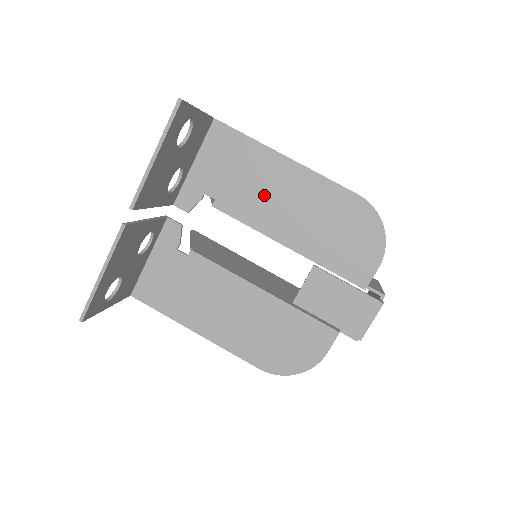
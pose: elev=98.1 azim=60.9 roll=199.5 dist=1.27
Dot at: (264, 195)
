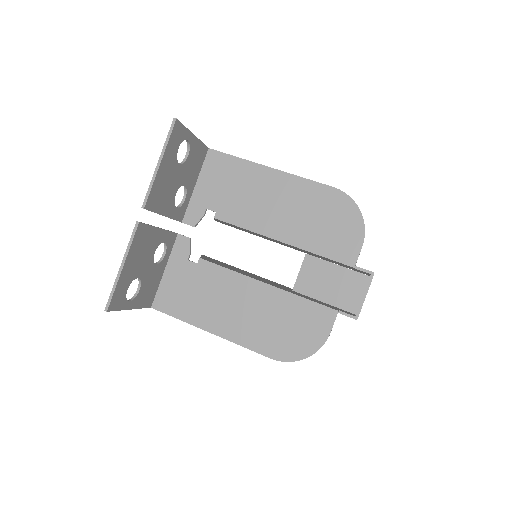
Dot at: (256, 201)
